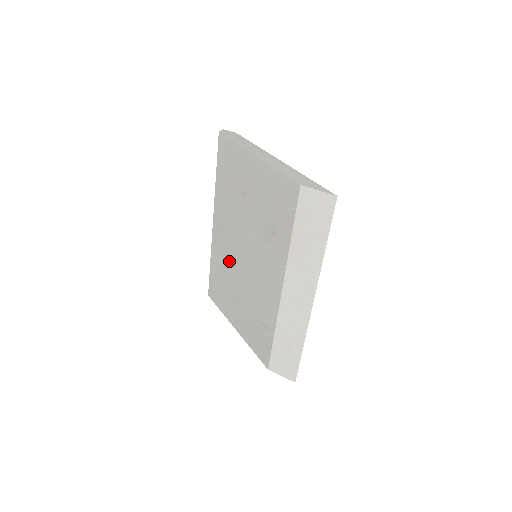
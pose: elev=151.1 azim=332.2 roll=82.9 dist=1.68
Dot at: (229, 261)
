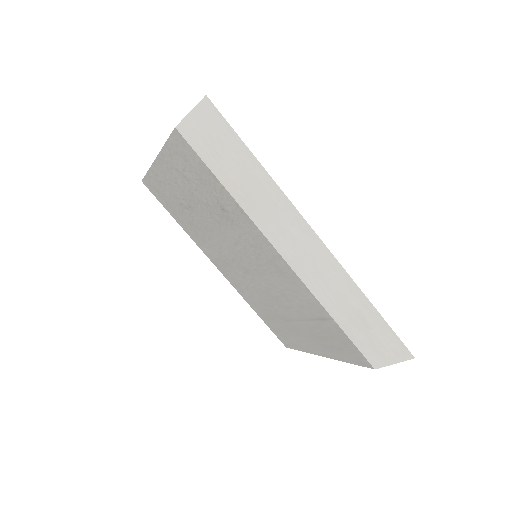
Dot at: (252, 289)
